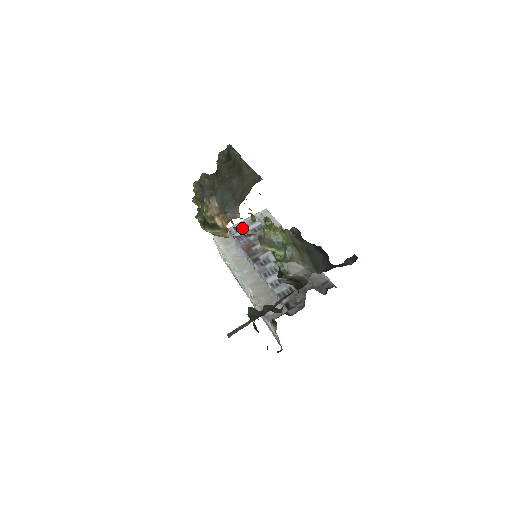
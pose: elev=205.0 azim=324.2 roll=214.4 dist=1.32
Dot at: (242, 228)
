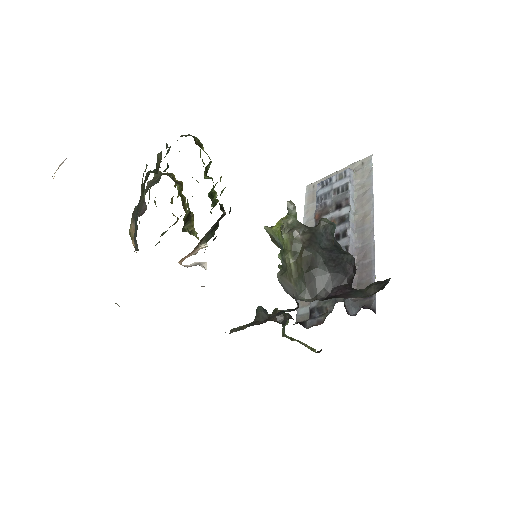
Dot at: (329, 183)
